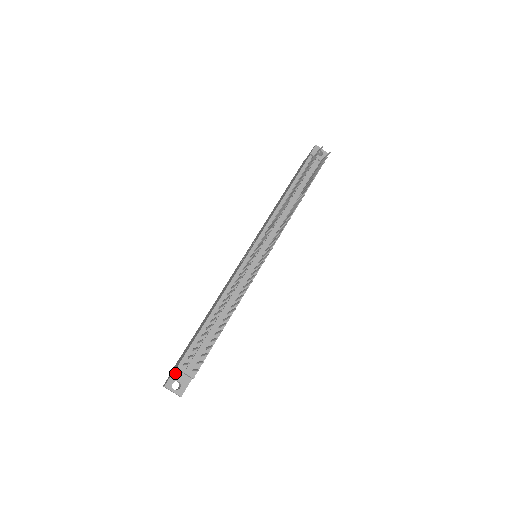
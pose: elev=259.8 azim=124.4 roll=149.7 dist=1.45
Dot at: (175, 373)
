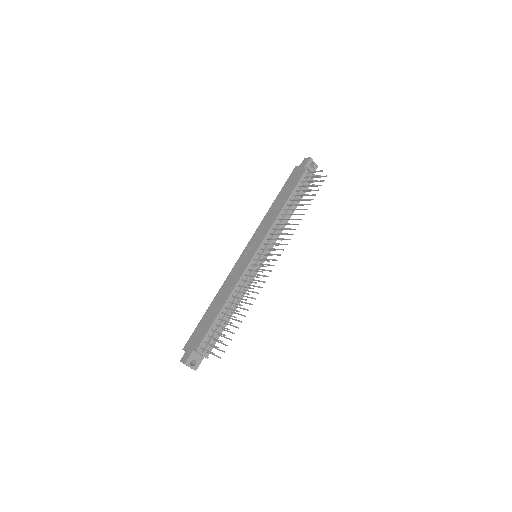
Dot at: (193, 353)
